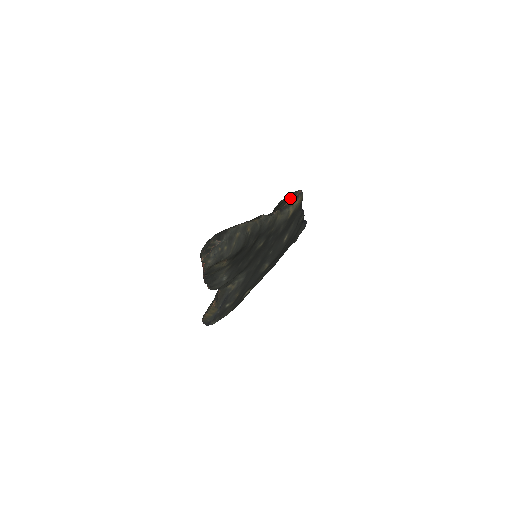
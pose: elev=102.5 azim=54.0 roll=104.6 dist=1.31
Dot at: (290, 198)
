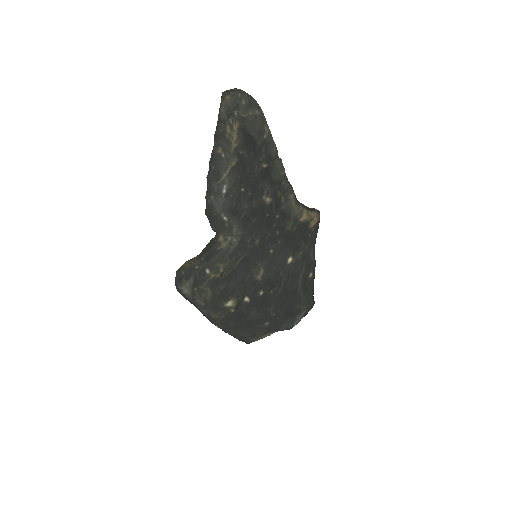
Dot at: (308, 207)
